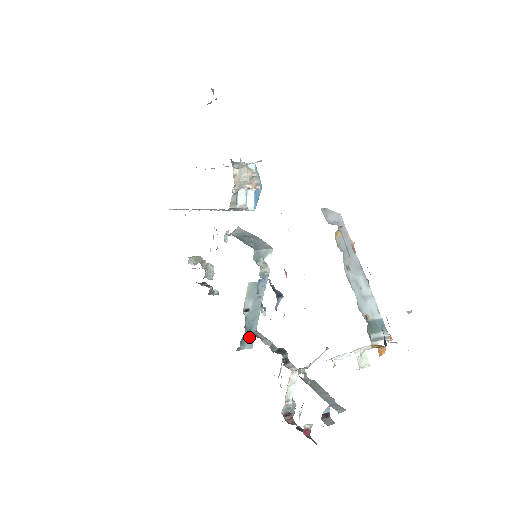
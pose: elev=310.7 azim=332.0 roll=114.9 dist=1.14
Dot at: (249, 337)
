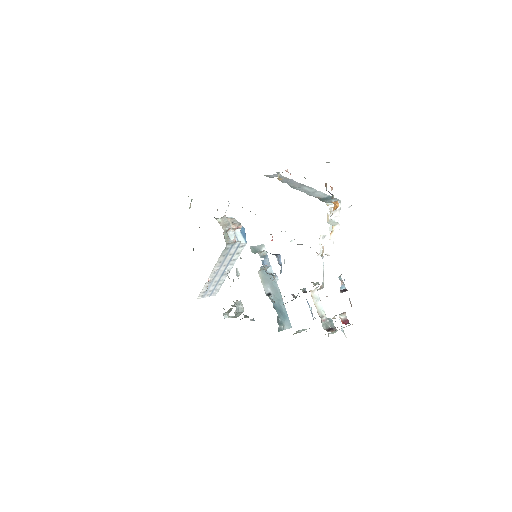
Dot at: (284, 318)
